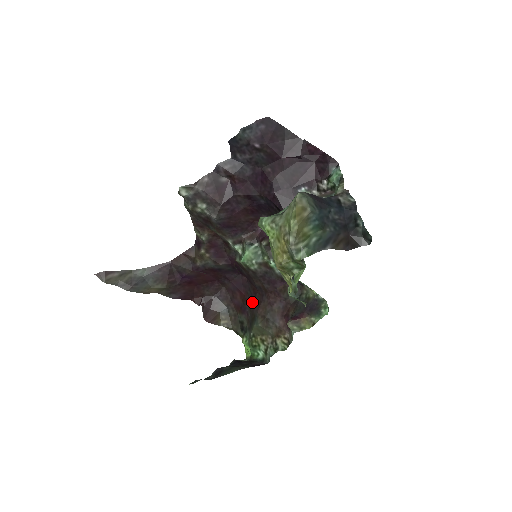
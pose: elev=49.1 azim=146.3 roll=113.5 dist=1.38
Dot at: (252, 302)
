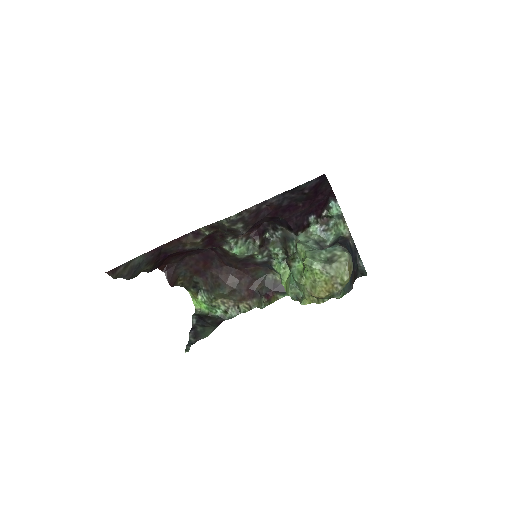
Dot at: (217, 272)
